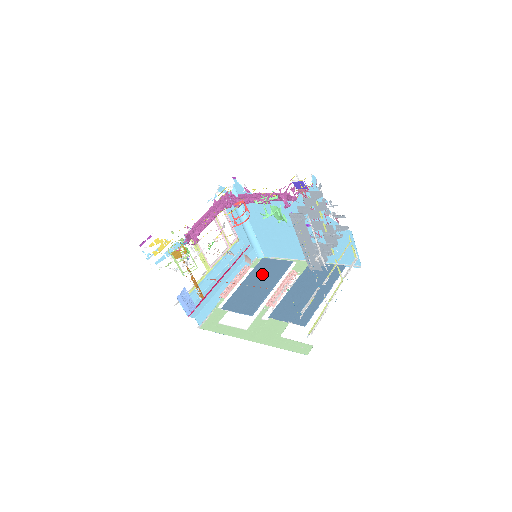
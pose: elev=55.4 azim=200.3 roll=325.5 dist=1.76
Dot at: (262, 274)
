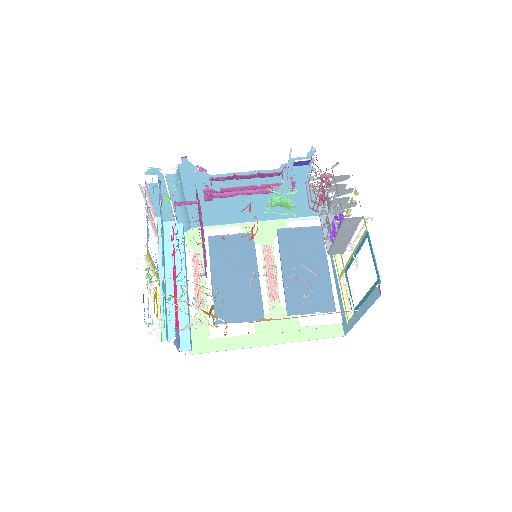
Dot at: (229, 260)
